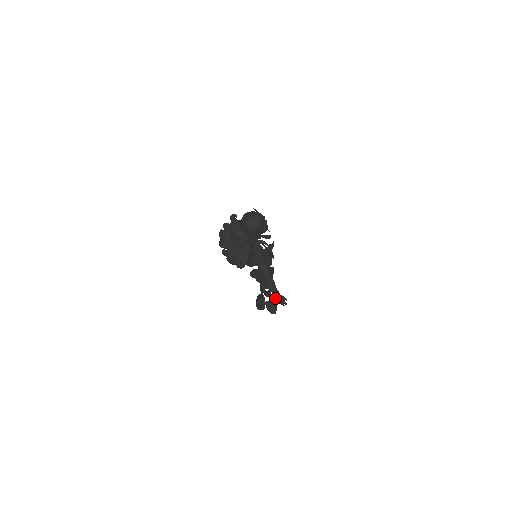
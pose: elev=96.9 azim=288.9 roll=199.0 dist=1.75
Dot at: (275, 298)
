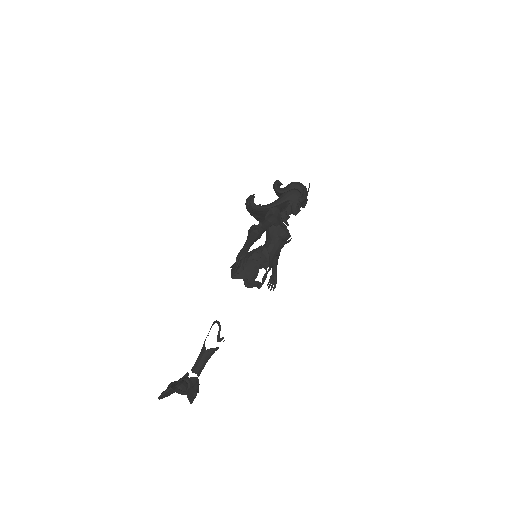
Dot at: (193, 391)
